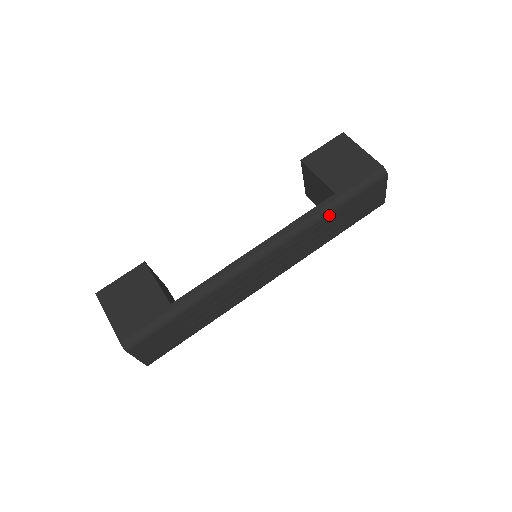
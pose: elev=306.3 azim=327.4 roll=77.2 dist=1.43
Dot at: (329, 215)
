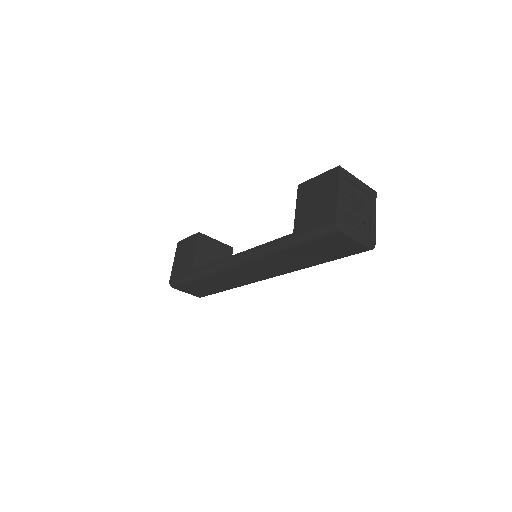
Dot at: (286, 250)
